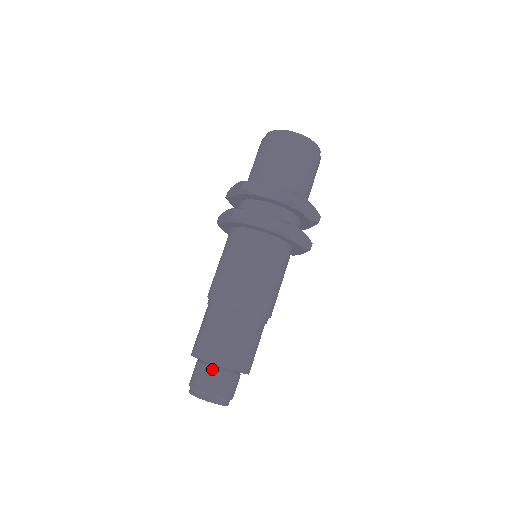
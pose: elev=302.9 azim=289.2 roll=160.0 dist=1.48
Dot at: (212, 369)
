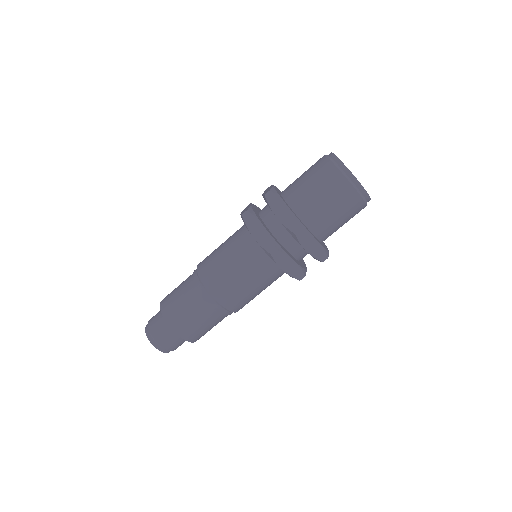
Dot at: (165, 321)
